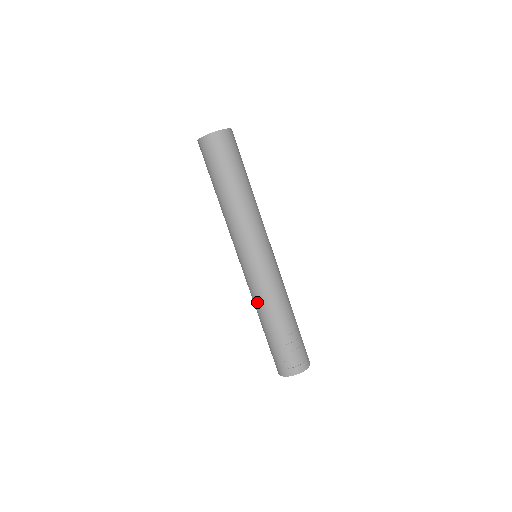
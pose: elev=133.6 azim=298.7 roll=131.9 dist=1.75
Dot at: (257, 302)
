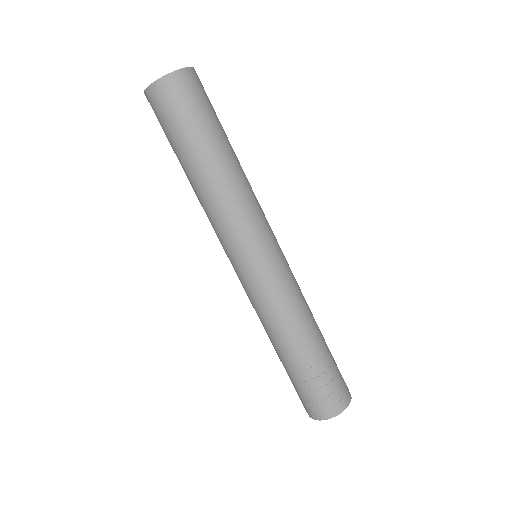
Dot at: (283, 318)
